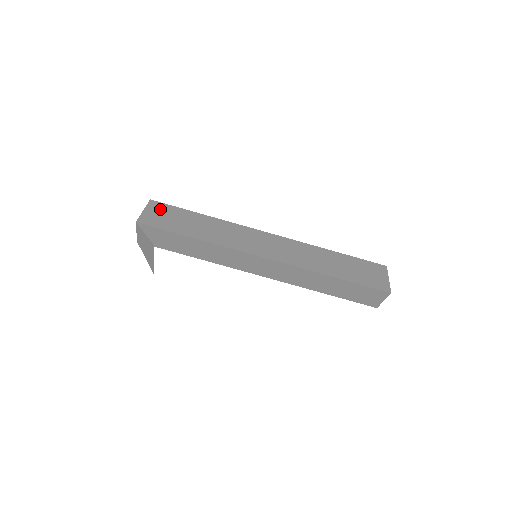
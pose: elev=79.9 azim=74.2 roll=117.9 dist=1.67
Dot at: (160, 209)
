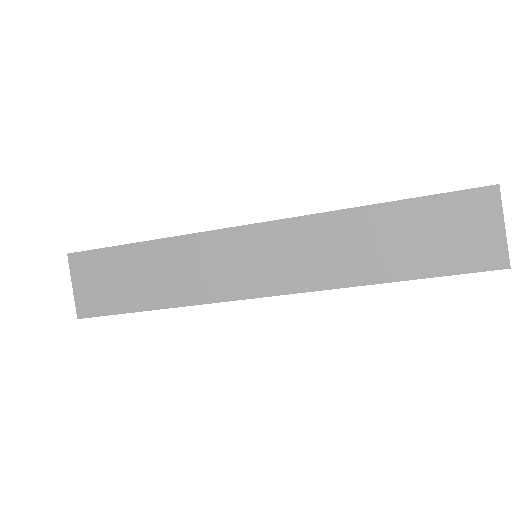
Dot at: (88, 269)
